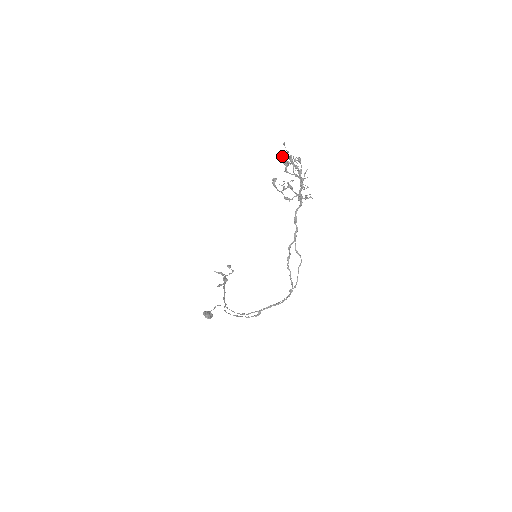
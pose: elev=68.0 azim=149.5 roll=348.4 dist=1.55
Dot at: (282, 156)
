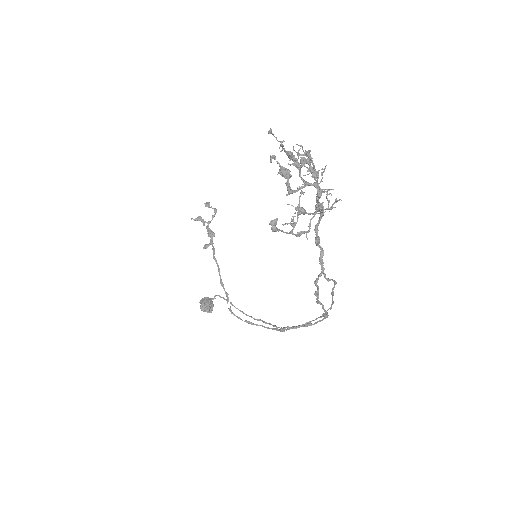
Dot at: (272, 155)
